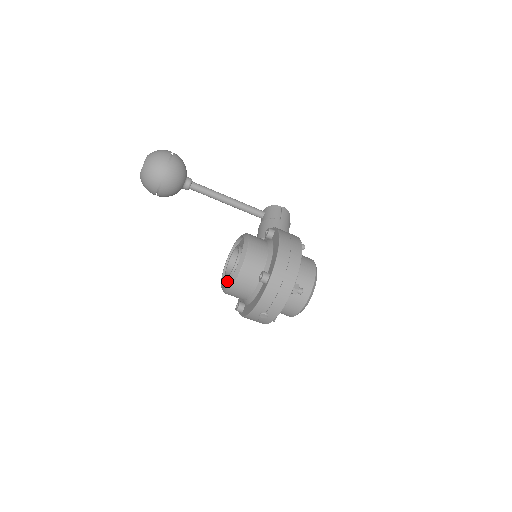
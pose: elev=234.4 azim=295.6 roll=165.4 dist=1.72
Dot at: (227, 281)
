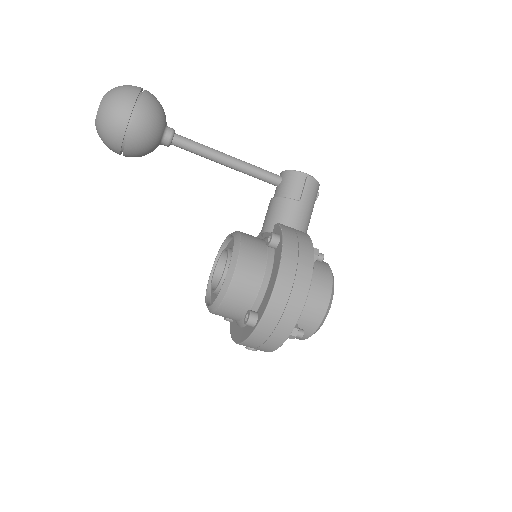
Dot at: occluded
